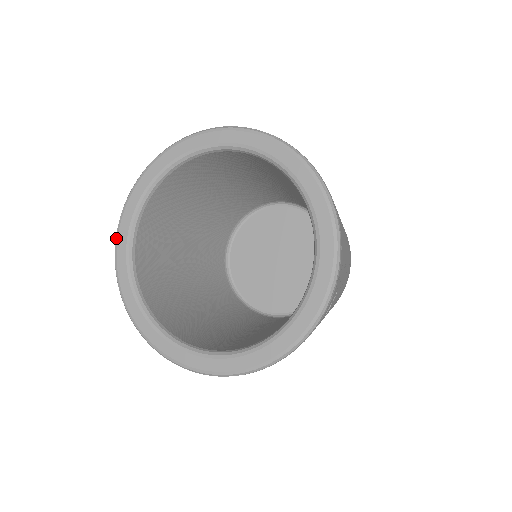
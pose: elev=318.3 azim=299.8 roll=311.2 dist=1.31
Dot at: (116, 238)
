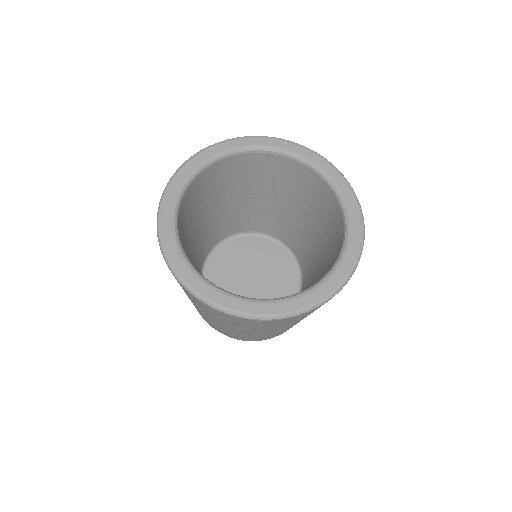
Dot at: (162, 244)
